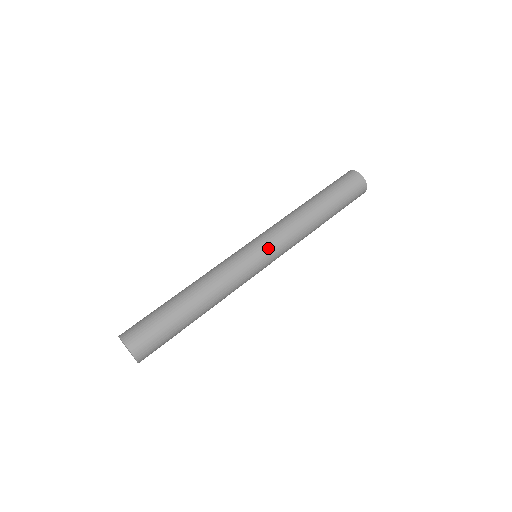
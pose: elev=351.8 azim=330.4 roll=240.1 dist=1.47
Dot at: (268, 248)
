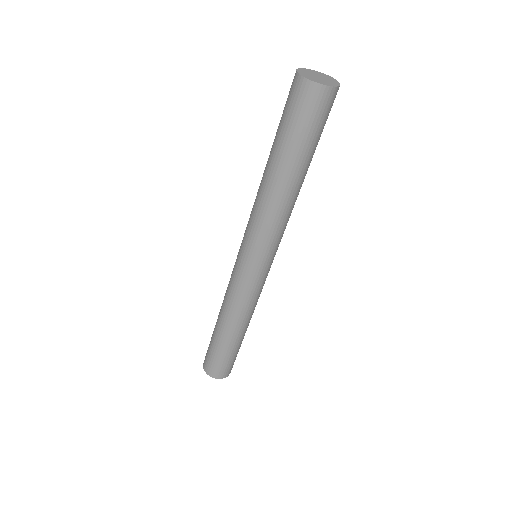
Dot at: (267, 259)
